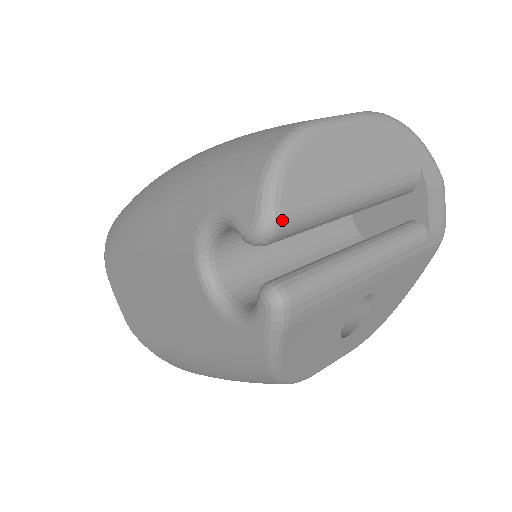
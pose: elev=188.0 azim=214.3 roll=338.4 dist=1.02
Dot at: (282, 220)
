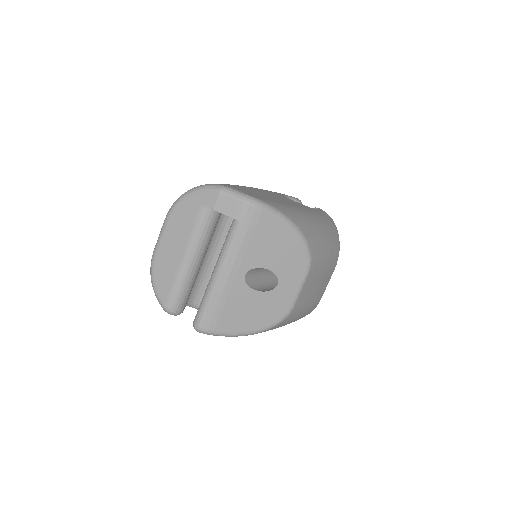
Dot at: (169, 307)
